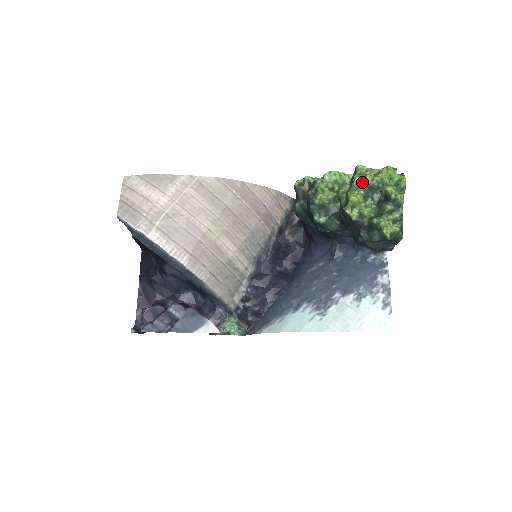
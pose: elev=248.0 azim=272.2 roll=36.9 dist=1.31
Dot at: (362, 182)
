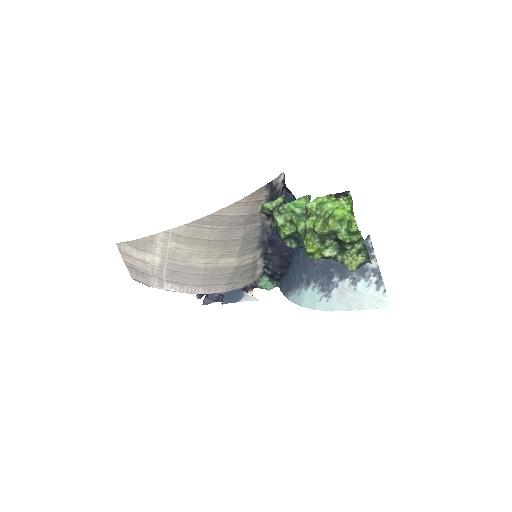
Dot at: (314, 231)
